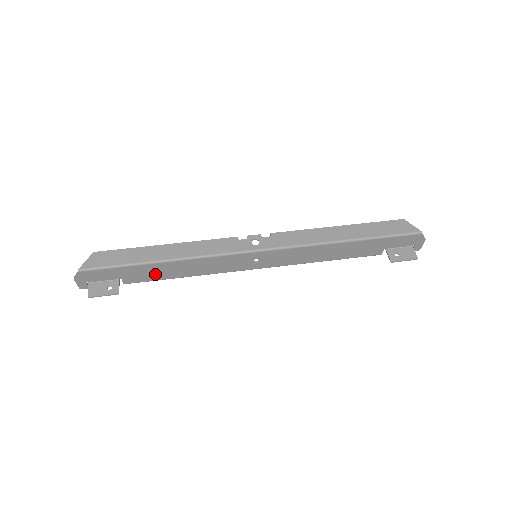
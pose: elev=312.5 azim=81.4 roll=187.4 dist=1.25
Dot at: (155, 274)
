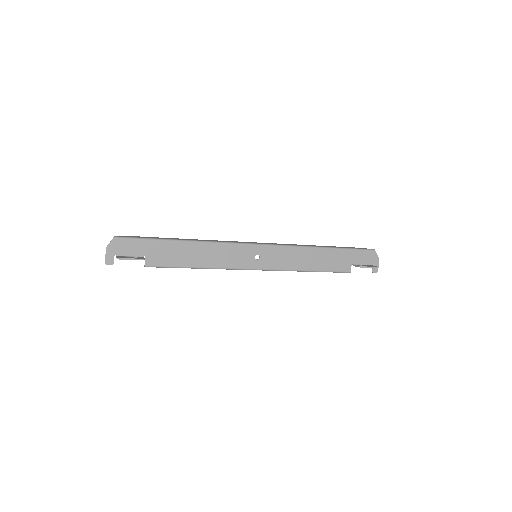
Dot at: (175, 257)
